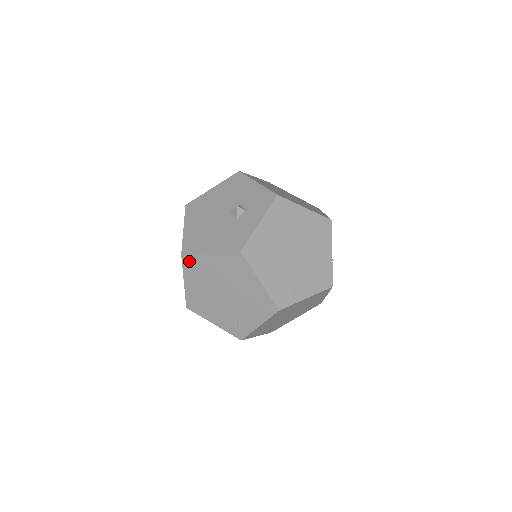
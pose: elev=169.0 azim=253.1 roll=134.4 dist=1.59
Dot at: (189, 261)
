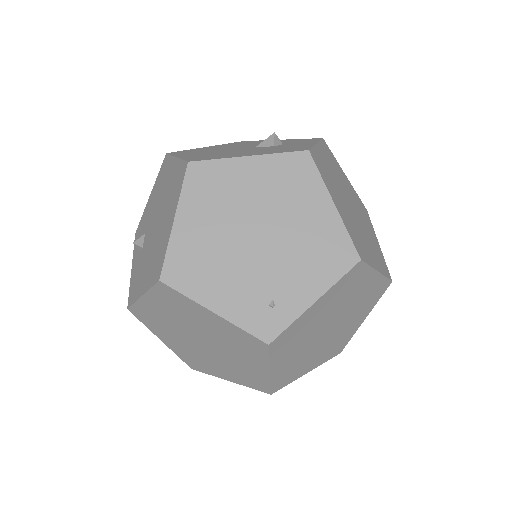
Dot at: (201, 174)
